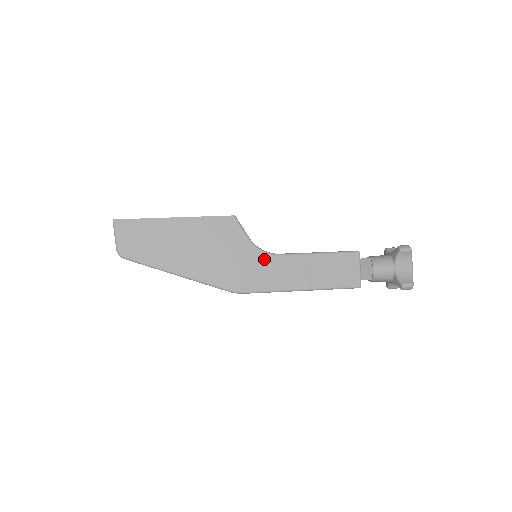
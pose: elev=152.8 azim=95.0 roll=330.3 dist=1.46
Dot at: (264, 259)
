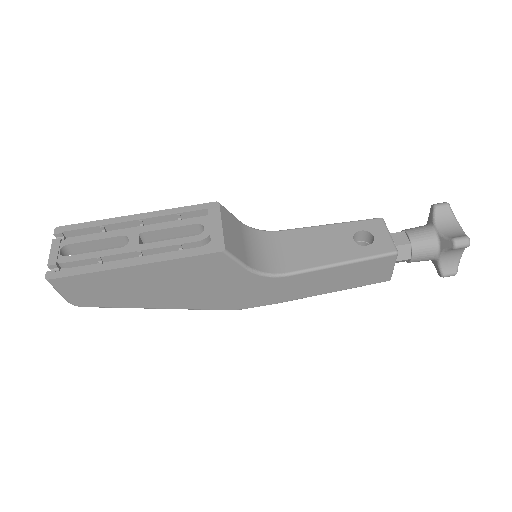
Dot at: (269, 282)
